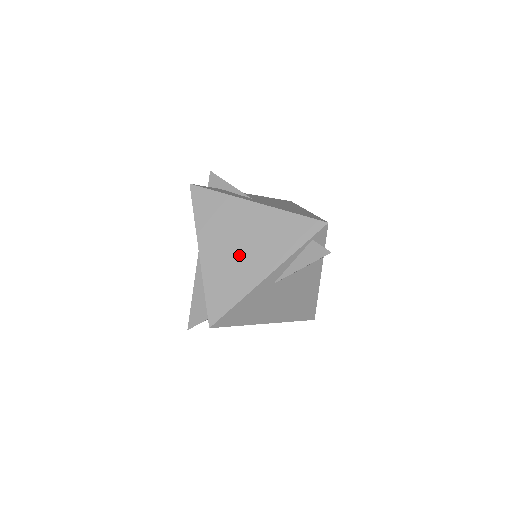
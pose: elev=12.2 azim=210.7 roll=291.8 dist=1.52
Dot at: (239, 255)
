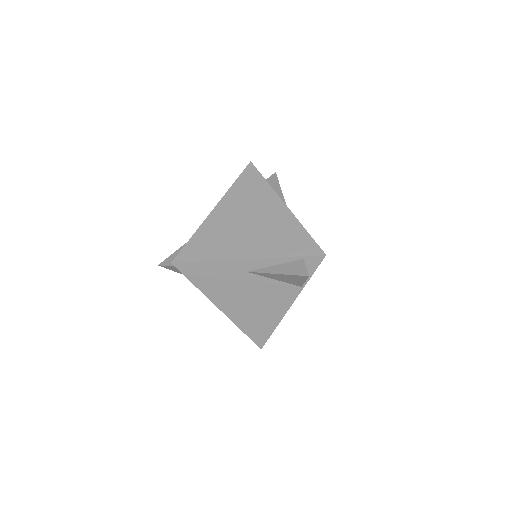
Dot at: (240, 230)
